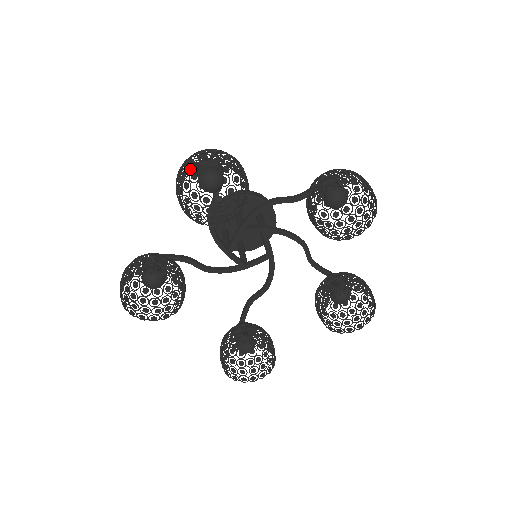
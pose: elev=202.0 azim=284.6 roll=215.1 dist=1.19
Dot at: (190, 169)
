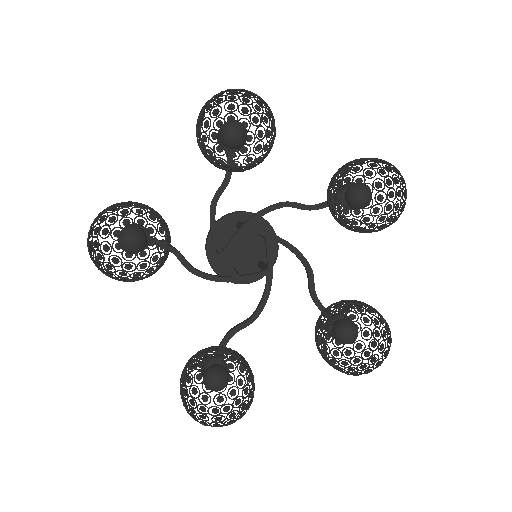
Dot at: (221, 91)
